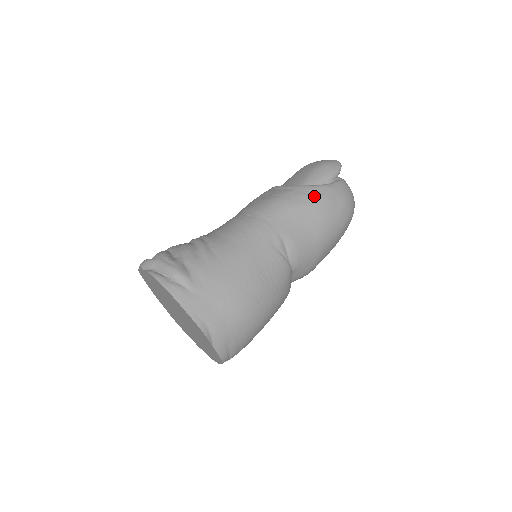
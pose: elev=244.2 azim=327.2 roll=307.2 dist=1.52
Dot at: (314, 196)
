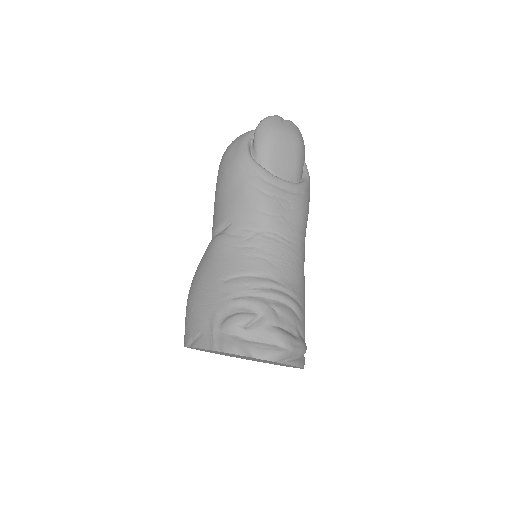
Dot at: occluded
